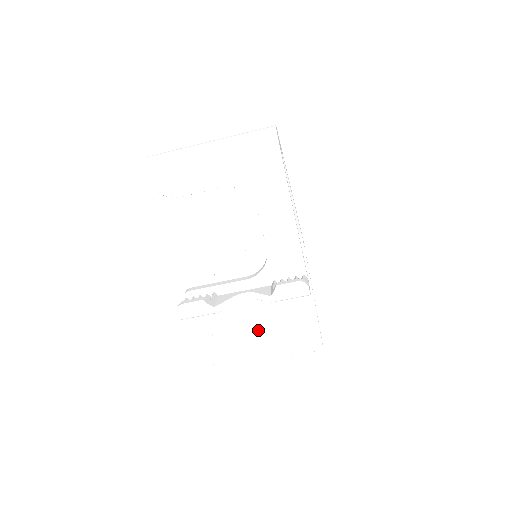
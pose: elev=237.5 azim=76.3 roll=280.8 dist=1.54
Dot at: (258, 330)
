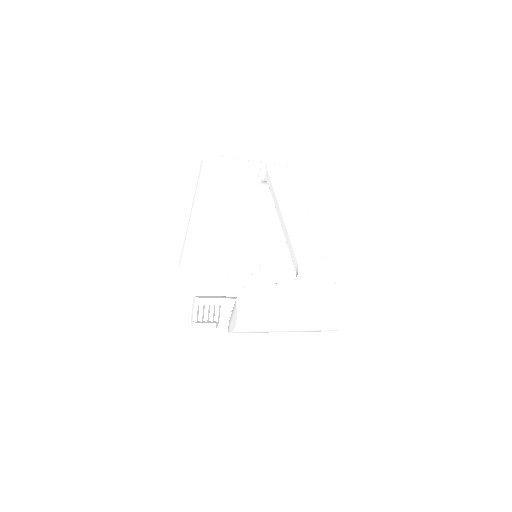
Dot at: (221, 252)
